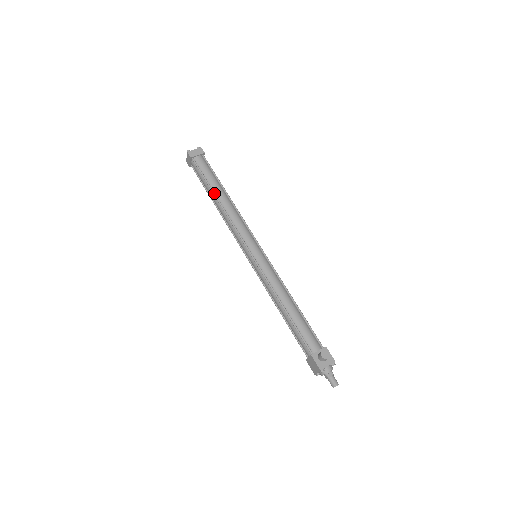
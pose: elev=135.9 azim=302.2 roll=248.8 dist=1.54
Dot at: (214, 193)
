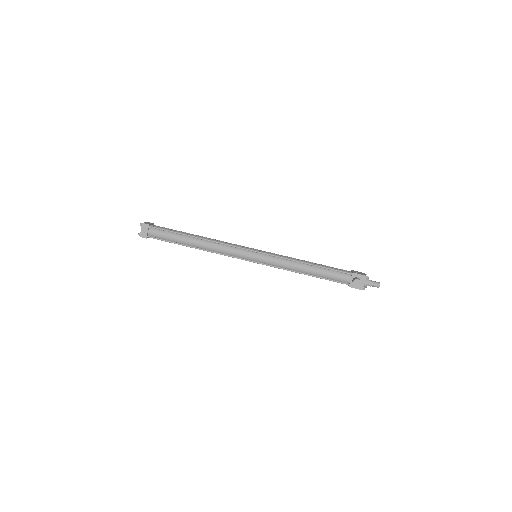
Dot at: (188, 246)
